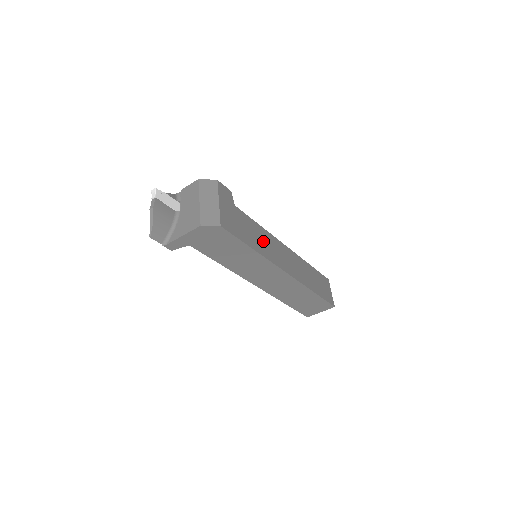
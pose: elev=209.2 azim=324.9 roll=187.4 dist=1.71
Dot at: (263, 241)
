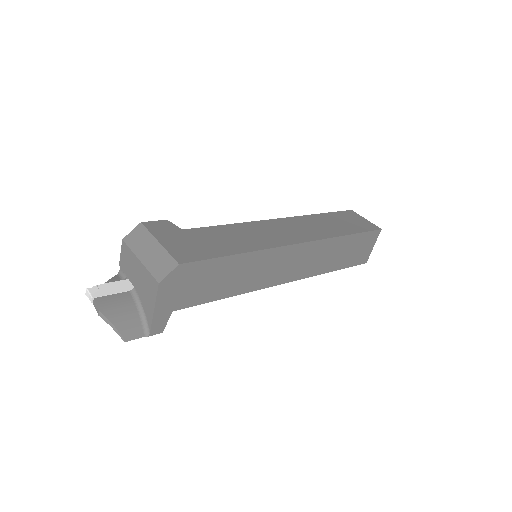
Dot at: (245, 236)
